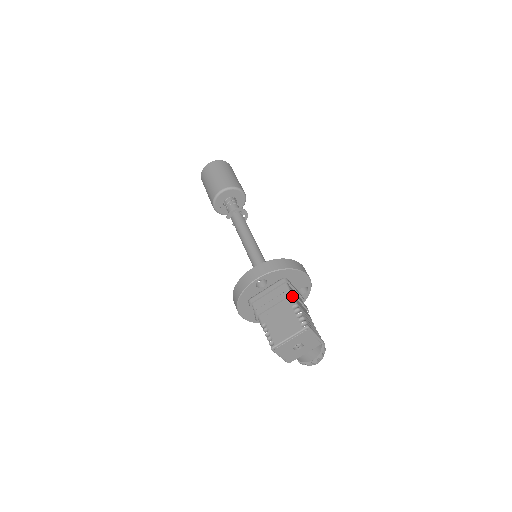
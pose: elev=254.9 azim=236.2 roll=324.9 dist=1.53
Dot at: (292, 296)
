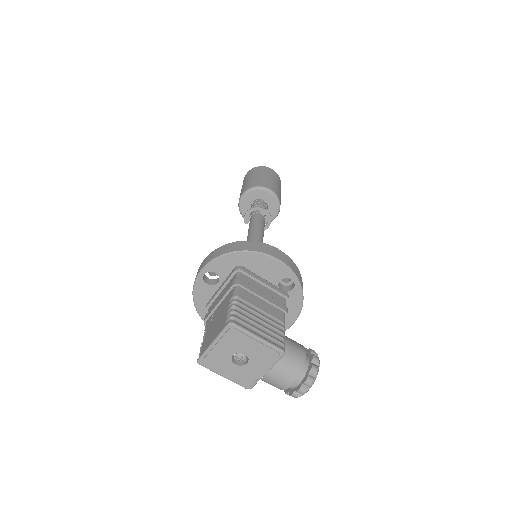
Dot at: (236, 287)
